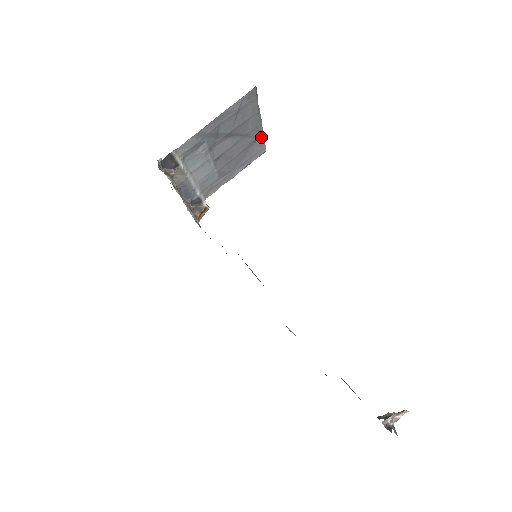
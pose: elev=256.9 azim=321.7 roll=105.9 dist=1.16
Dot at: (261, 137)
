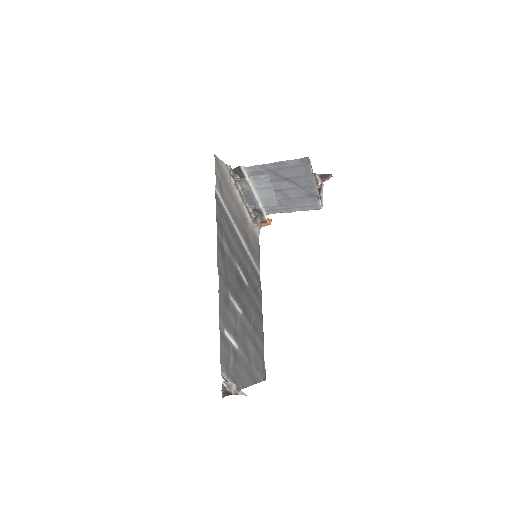
Dot at: (315, 196)
